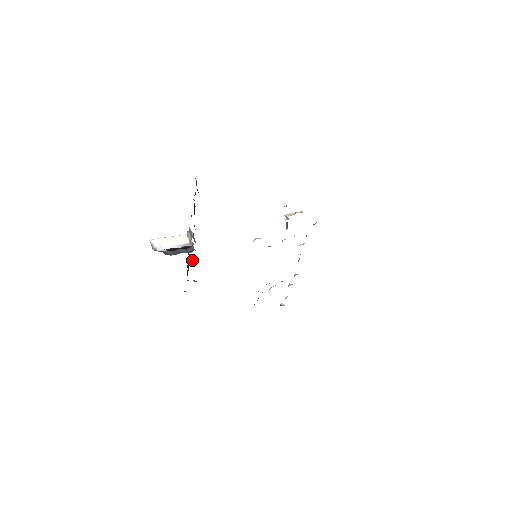
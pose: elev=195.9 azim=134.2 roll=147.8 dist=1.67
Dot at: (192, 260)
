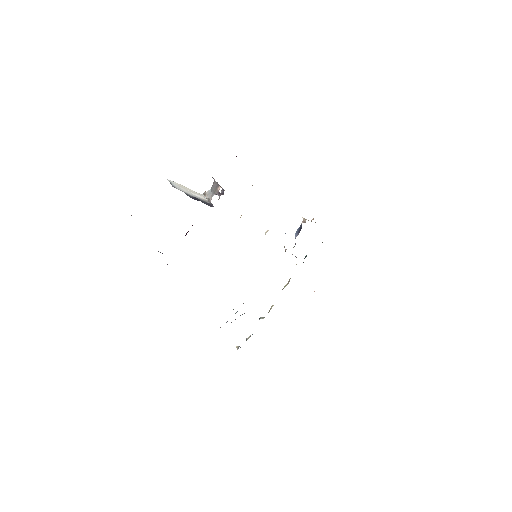
Dot at: occluded
